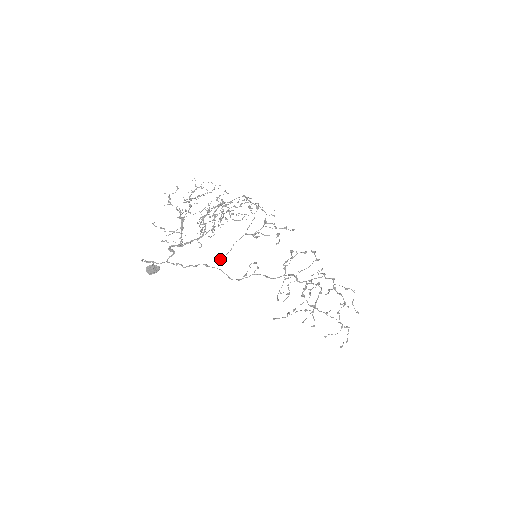
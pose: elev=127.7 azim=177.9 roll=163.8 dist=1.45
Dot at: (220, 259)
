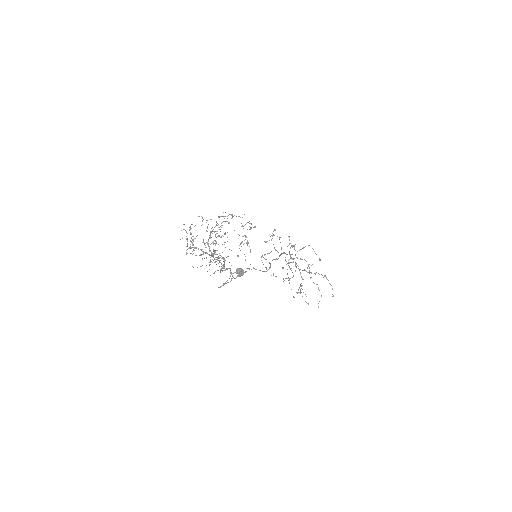
Dot at: occluded
